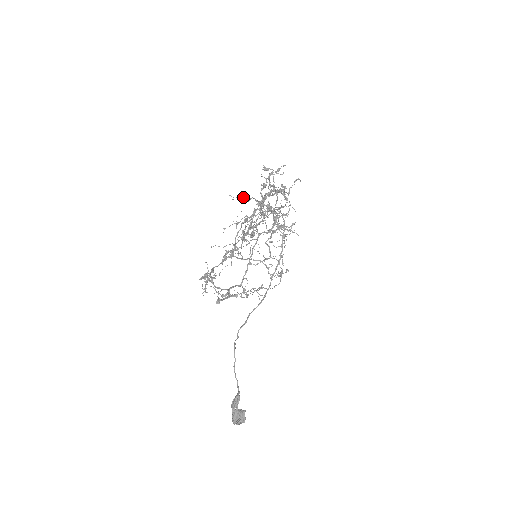
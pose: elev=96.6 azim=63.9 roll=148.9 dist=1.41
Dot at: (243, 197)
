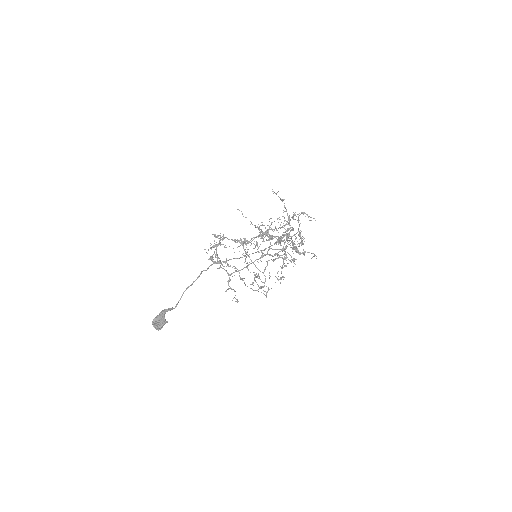
Dot at: (279, 197)
